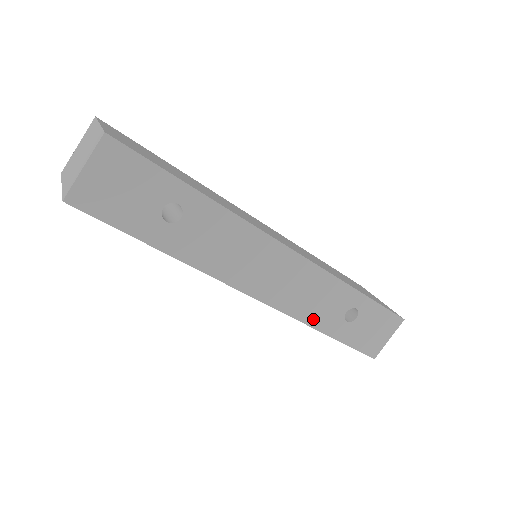
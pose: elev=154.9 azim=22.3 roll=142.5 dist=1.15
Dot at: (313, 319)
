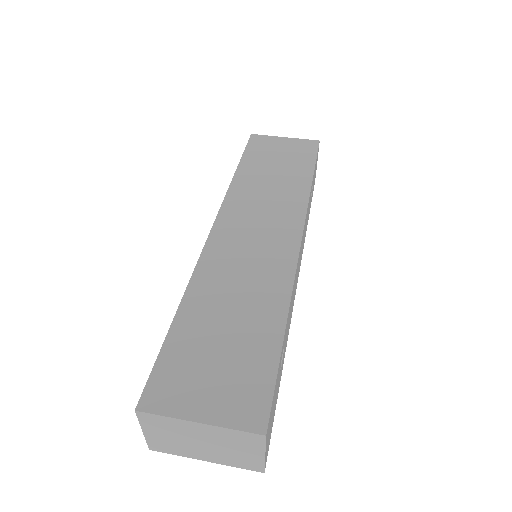
Dot at: occluded
